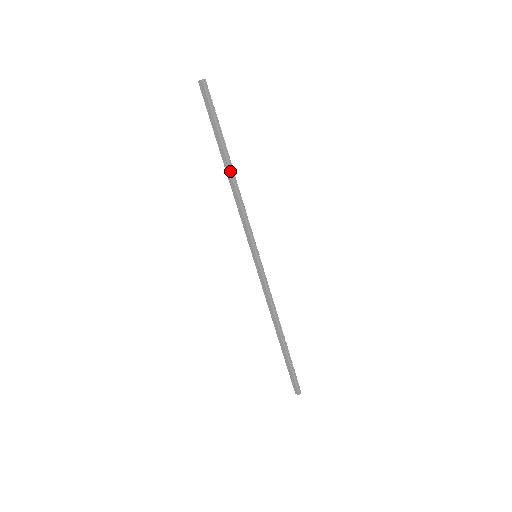
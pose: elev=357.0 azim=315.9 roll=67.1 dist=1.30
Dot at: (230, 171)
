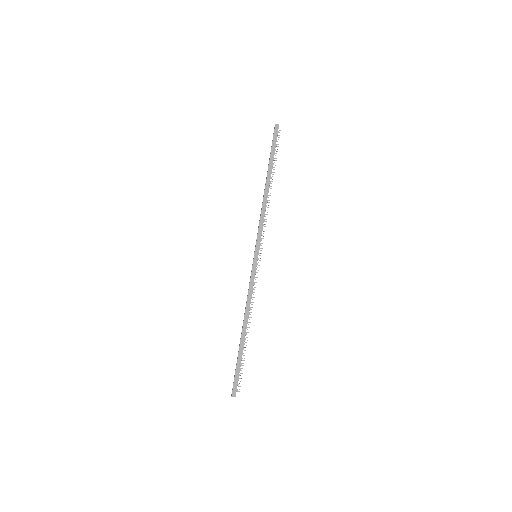
Dot at: (266, 186)
